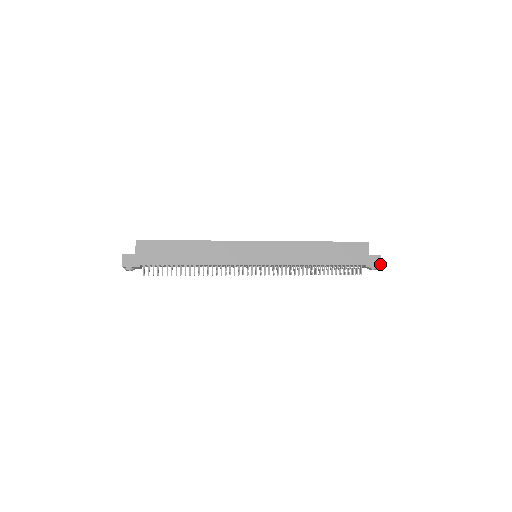
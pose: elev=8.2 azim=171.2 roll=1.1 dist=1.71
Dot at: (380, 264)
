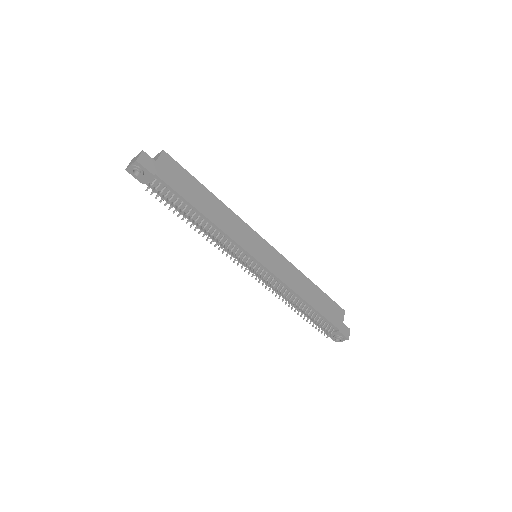
Dot at: (348, 337)
